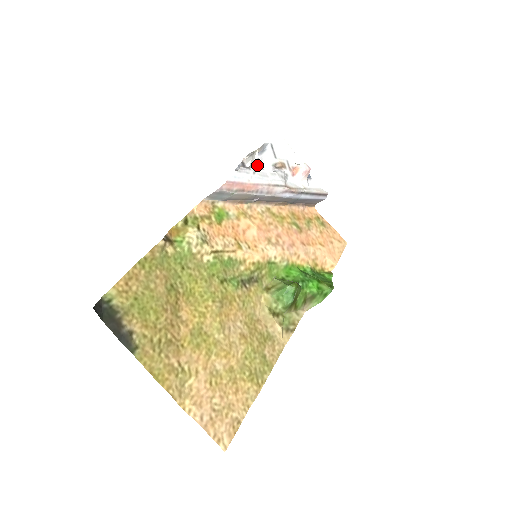
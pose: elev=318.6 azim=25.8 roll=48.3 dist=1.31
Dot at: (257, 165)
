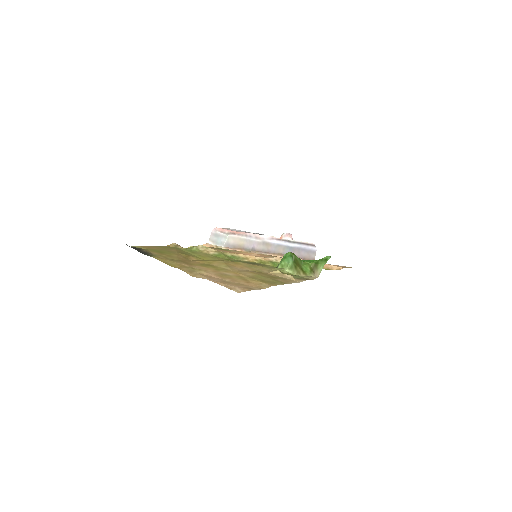
Dot at: occluded
